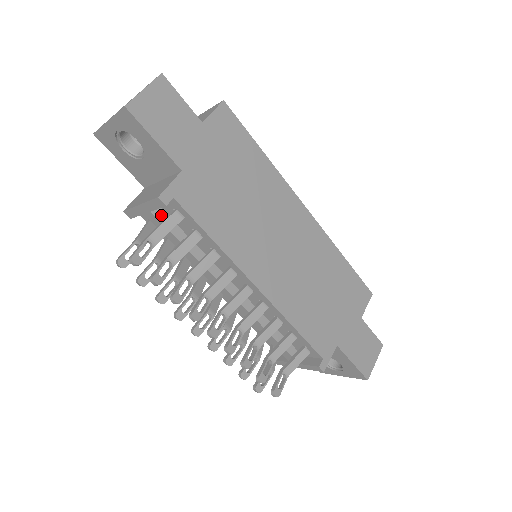
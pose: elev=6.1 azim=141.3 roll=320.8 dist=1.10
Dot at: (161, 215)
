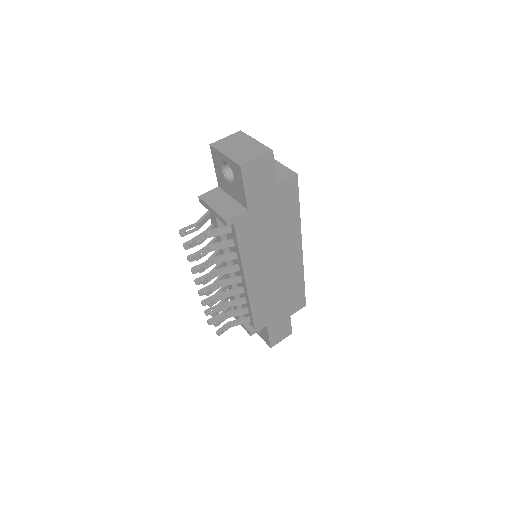
Dot at: occluded
